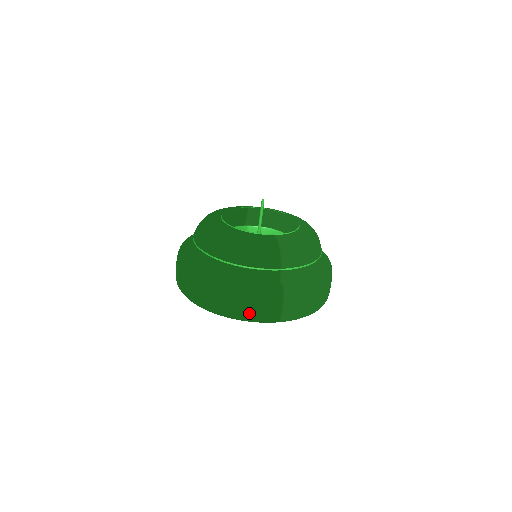
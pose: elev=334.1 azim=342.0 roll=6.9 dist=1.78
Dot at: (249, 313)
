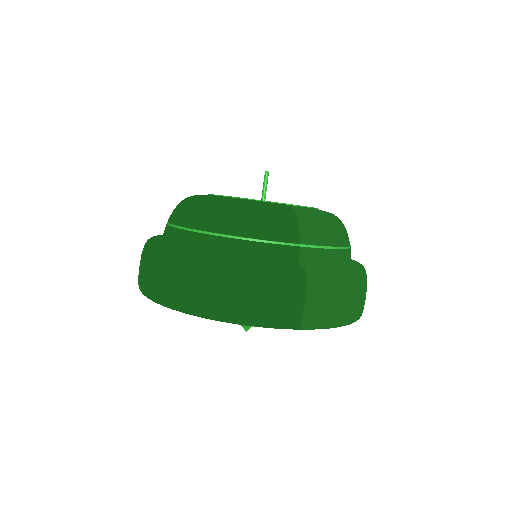
Dot at: (252, 309)
